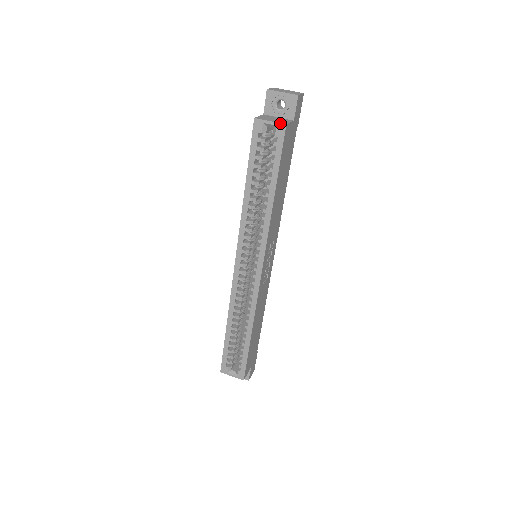
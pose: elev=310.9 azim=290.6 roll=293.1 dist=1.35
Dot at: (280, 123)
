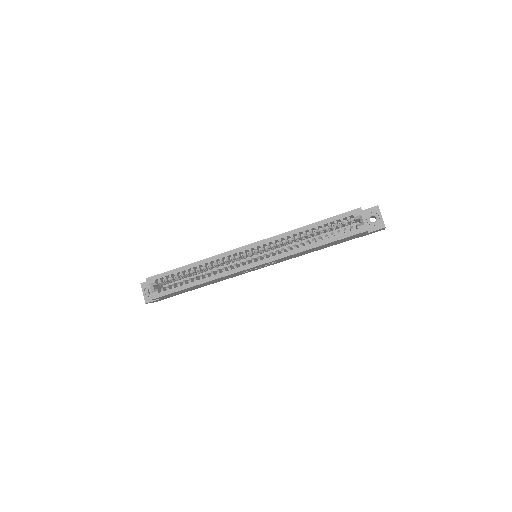
Dot at: occluded
